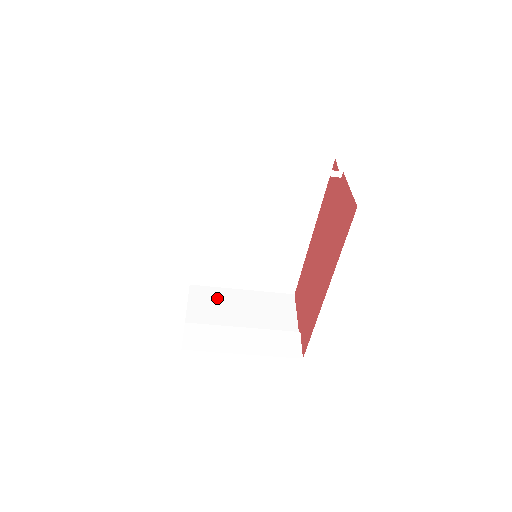
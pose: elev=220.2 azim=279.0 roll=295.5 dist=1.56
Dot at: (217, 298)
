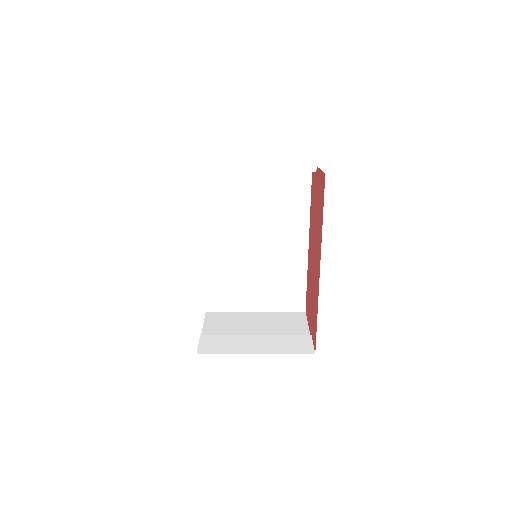
Dot at: (231, 319)
